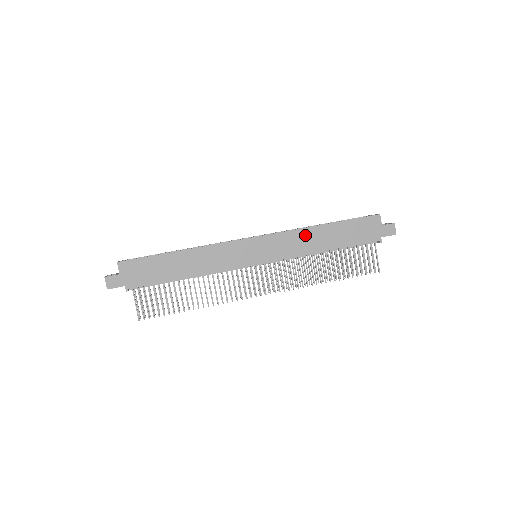
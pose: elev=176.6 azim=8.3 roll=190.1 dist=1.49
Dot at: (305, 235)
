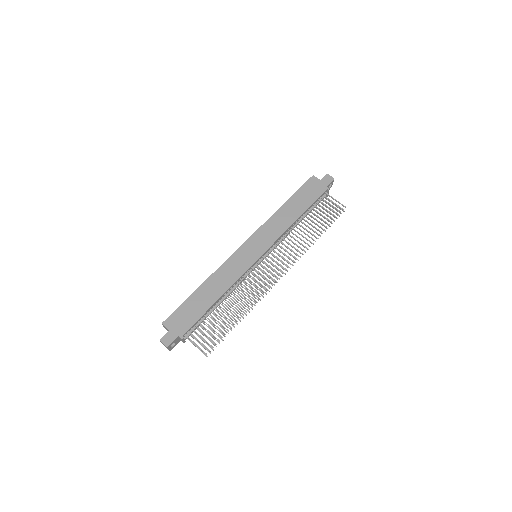
Dot at: (276, 219)
